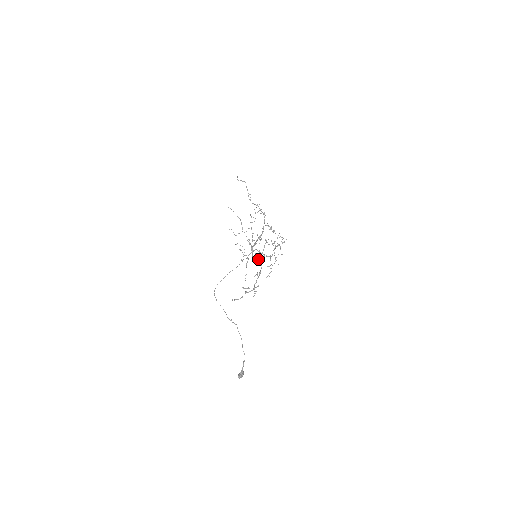
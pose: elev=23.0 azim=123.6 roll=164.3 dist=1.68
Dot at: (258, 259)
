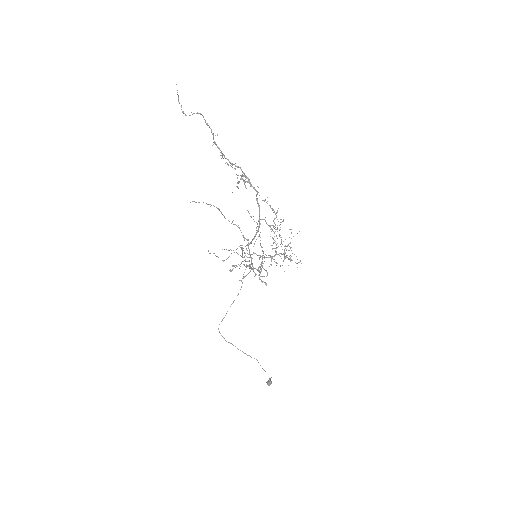
Dot at: occluded
